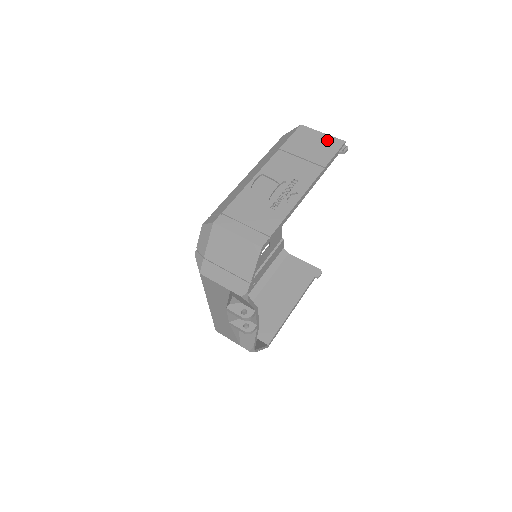
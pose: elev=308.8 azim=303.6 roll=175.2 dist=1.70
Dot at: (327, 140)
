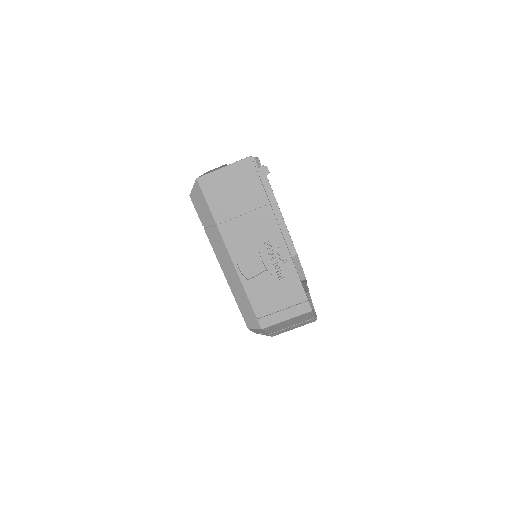
Dot at: (237, 172)
